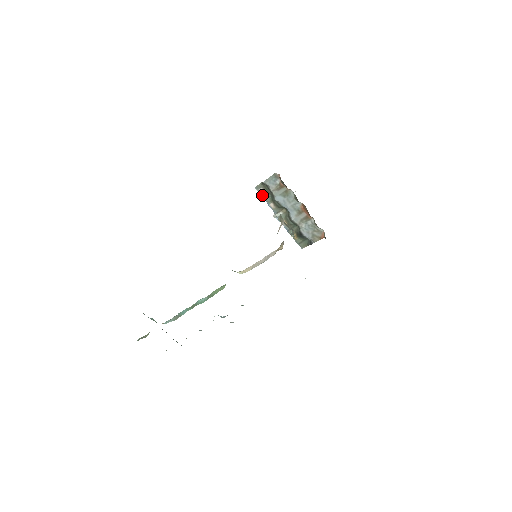
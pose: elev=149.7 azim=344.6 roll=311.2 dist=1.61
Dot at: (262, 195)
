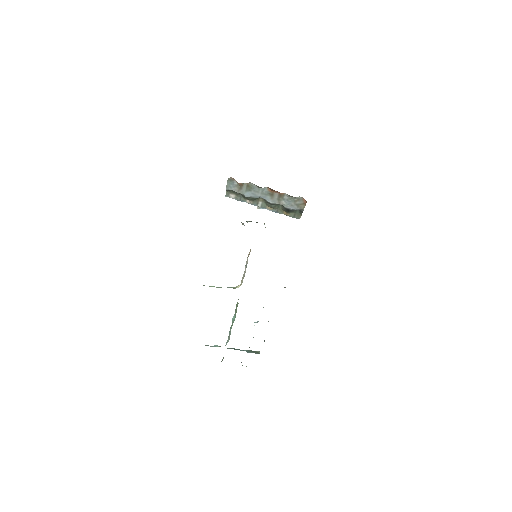
Dot at: (235, 199)
